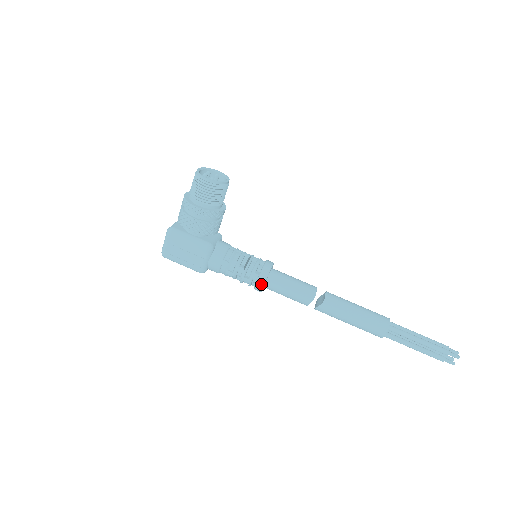
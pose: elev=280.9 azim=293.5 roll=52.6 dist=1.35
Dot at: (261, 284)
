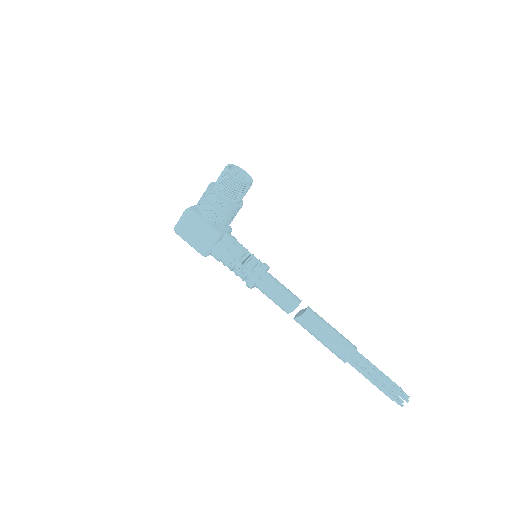
Dot at: (253, 282)
